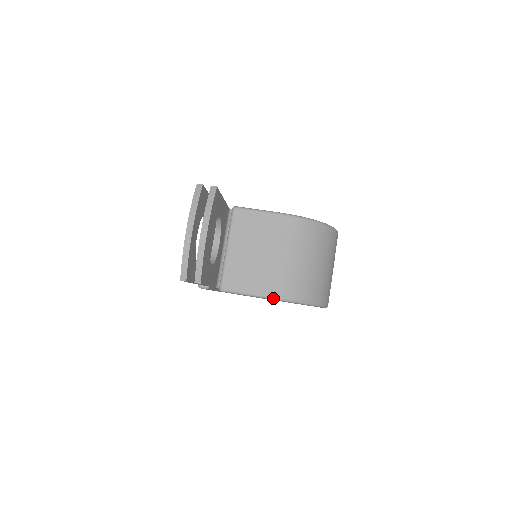
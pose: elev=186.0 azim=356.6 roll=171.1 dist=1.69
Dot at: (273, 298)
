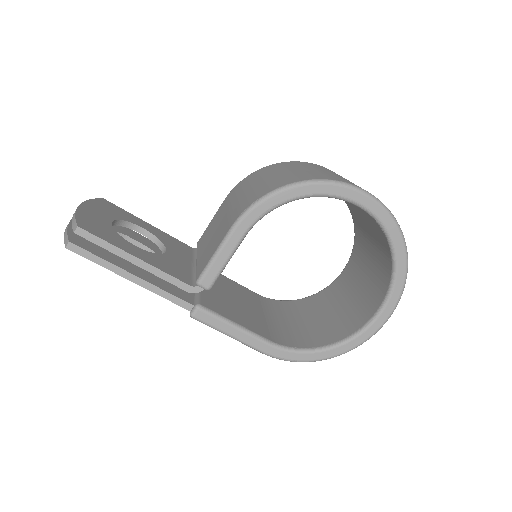
Dot at: (238, 219)
